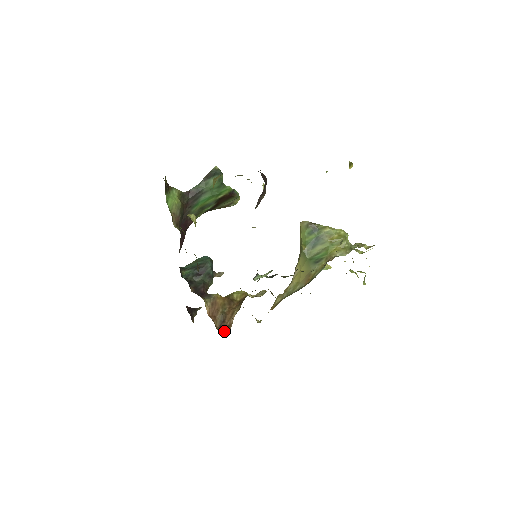
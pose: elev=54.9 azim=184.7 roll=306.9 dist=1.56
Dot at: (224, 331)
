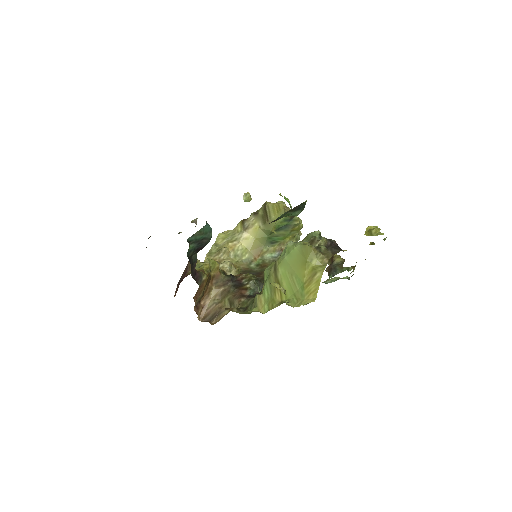
Dot at: (199, 313)
